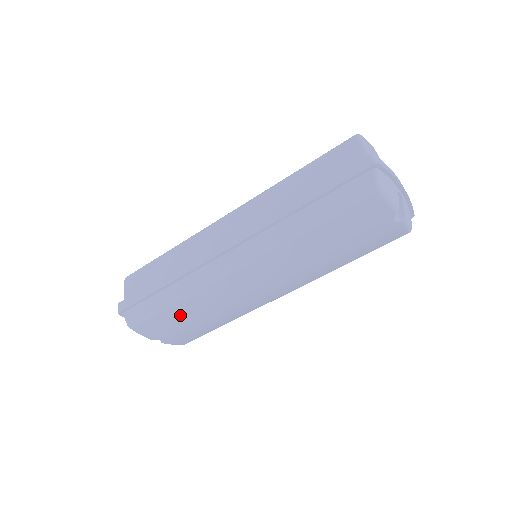
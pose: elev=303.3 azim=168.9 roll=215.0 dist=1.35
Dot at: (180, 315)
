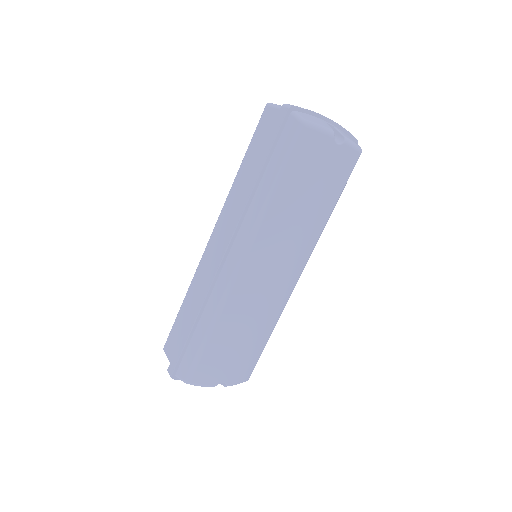
Dot at: (222, 343)
